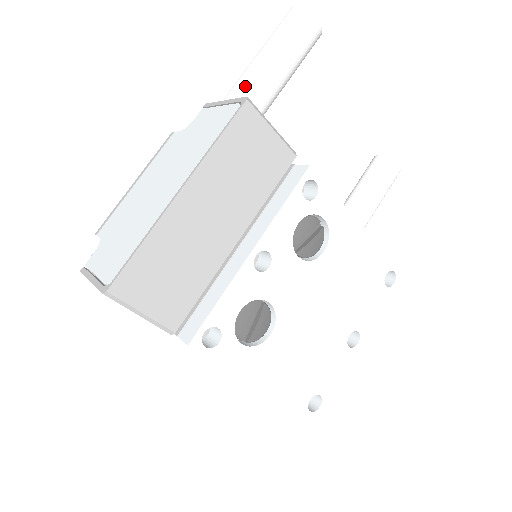
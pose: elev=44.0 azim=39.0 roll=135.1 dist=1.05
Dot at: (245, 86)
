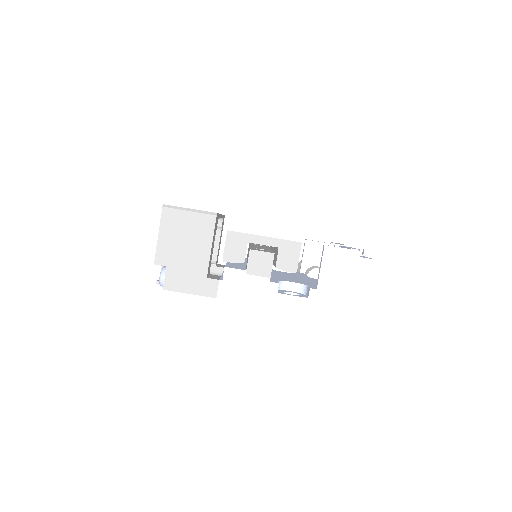
Dot at: occluded
